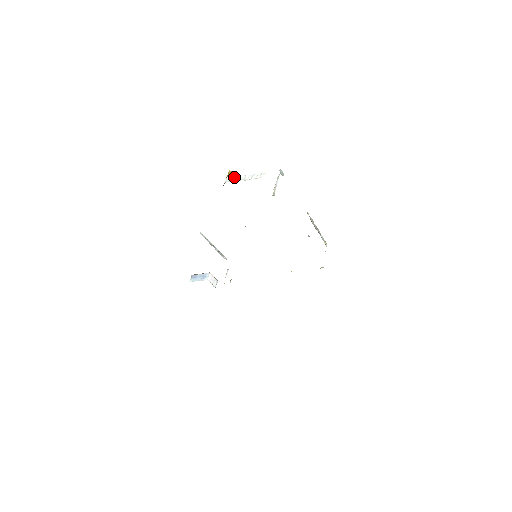
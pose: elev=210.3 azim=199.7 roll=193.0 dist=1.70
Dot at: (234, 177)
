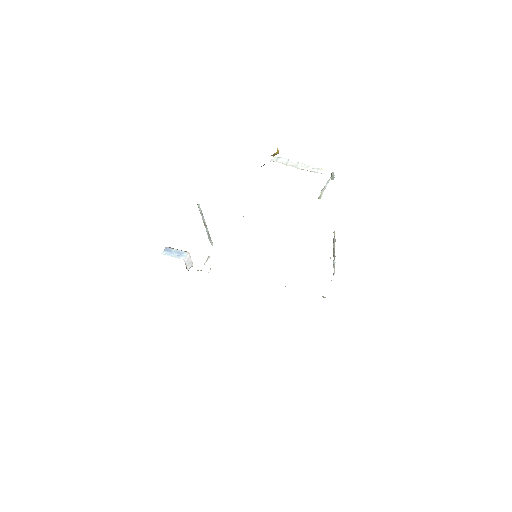
Dot at: (284, 159)
